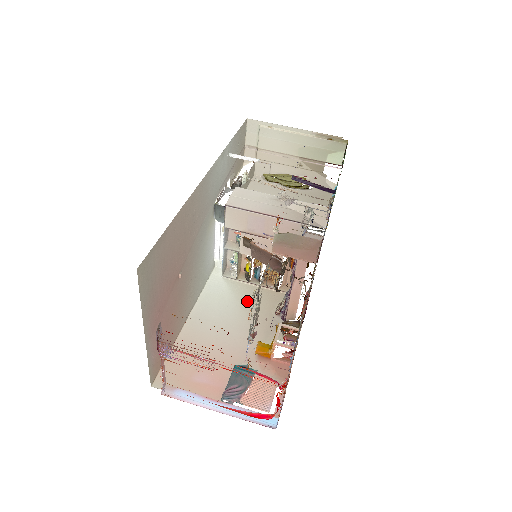
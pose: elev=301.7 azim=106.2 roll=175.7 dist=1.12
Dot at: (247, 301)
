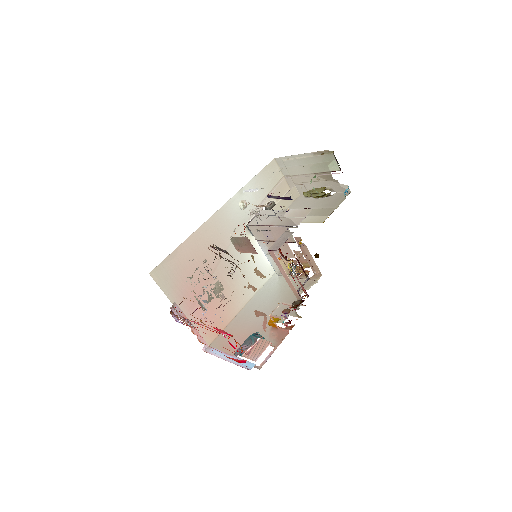
Dot at: (285, 291)
